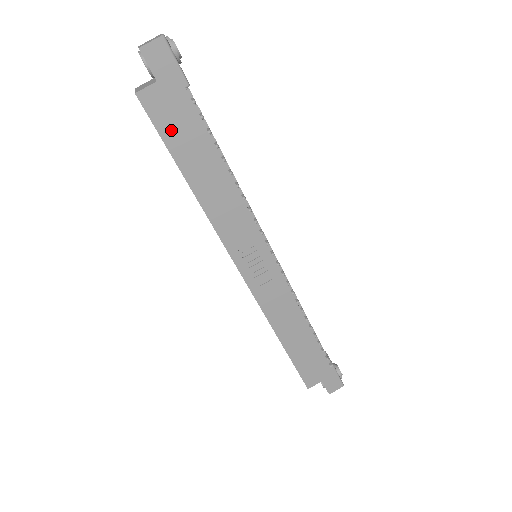
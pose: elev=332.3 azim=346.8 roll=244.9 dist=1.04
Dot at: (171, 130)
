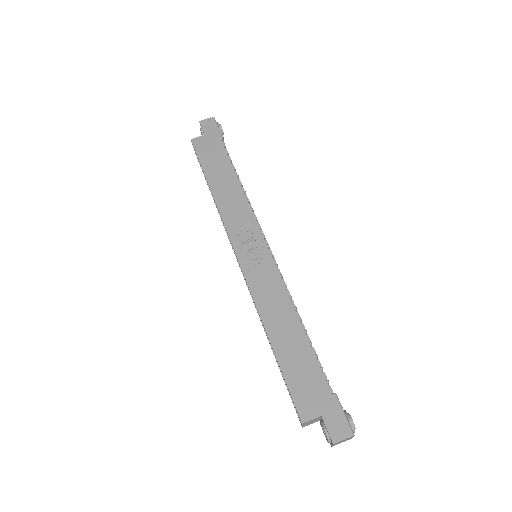
Dot at: (206, 157)
